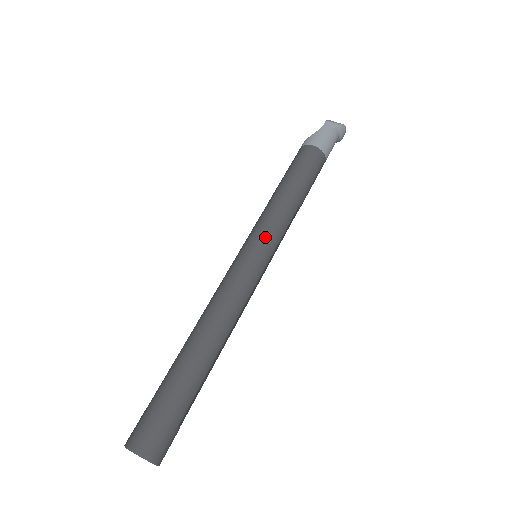
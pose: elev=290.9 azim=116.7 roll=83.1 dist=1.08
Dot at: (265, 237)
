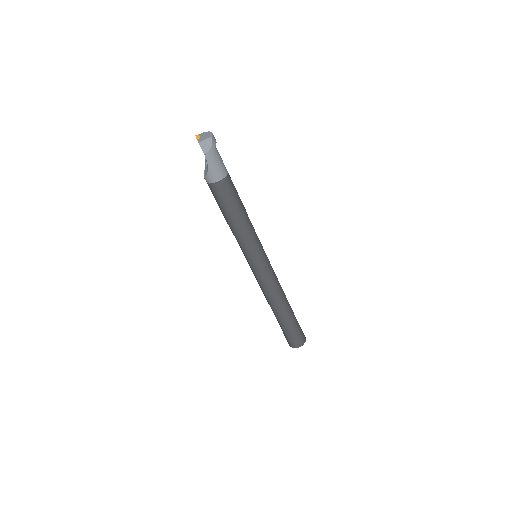
Dot at: (257, 253)
